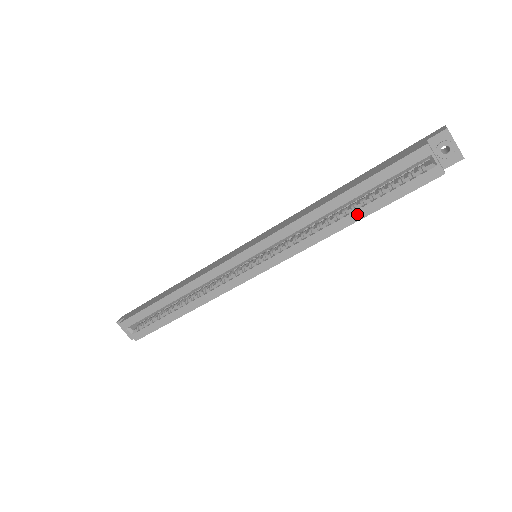
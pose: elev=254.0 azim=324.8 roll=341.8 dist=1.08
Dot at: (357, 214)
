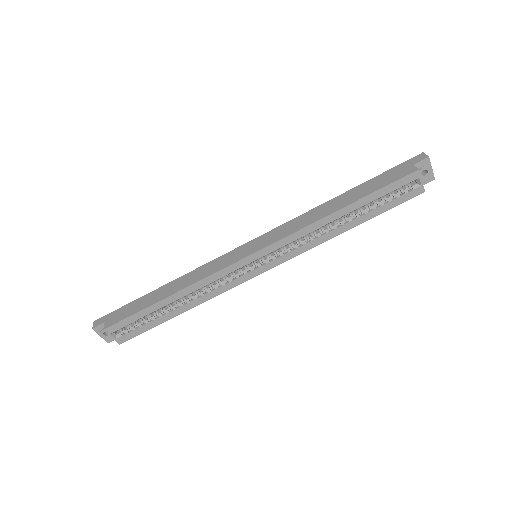
Dot at: (356, 221)
